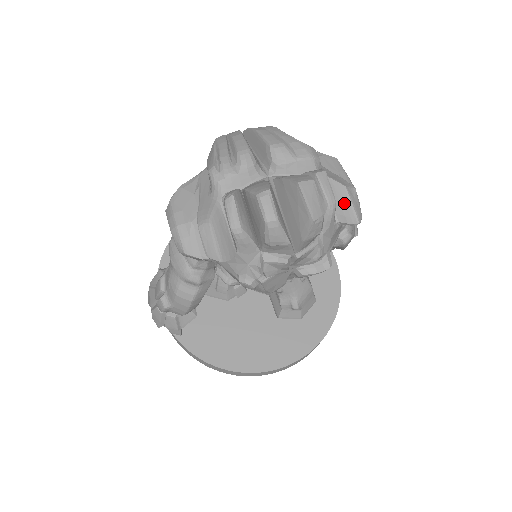
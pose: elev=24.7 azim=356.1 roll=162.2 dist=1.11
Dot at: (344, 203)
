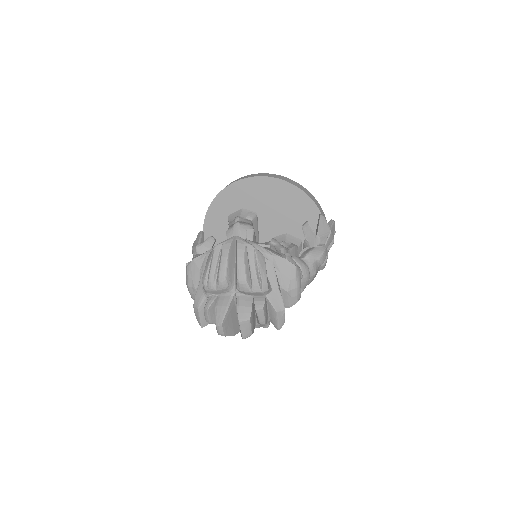
Dot at: (274, 318)
